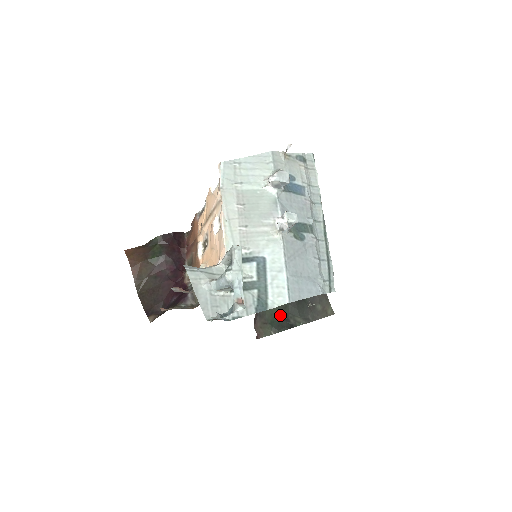
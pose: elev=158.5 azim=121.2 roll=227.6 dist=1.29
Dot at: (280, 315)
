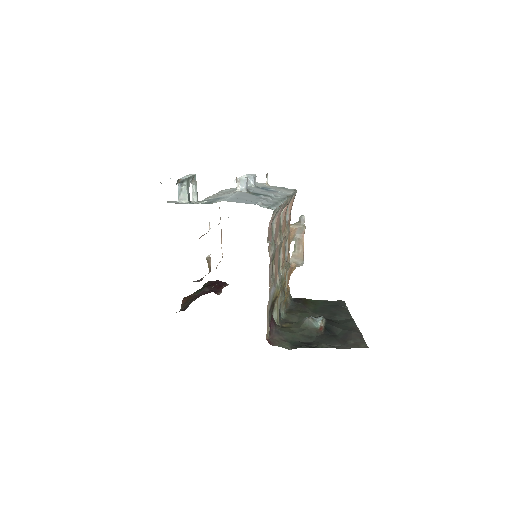
Dot at: (303, 341)
